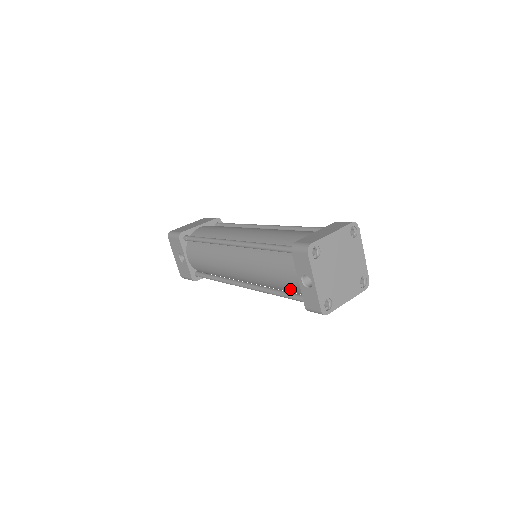
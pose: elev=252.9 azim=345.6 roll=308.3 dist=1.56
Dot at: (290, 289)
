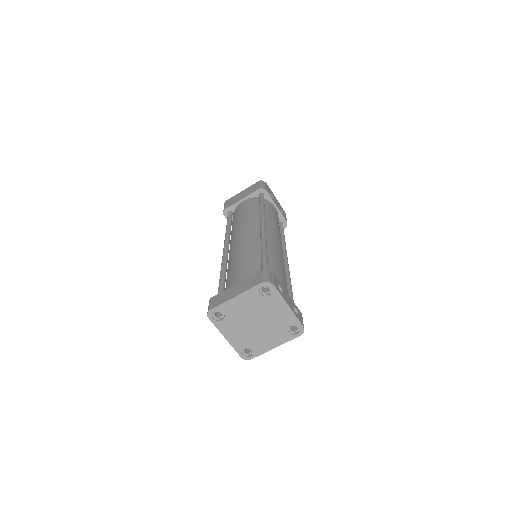
Dot at: occluded
